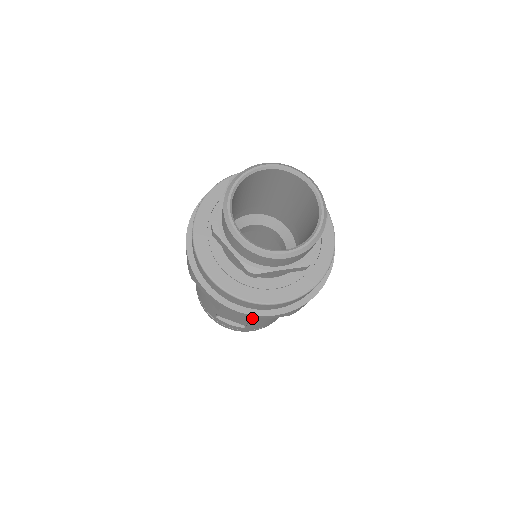
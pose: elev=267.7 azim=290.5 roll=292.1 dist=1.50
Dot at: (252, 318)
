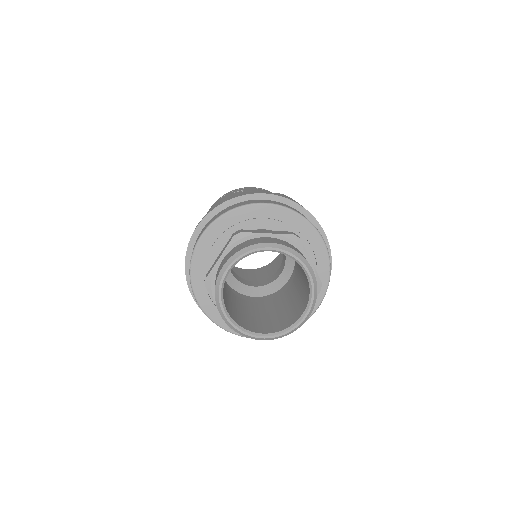
Dot at: occluded
